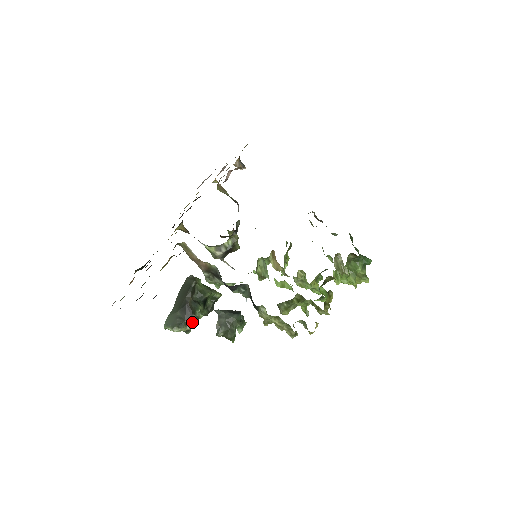
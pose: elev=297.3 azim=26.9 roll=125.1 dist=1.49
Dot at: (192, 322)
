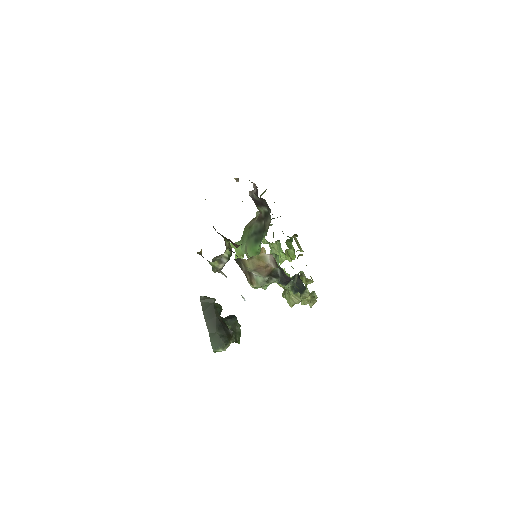
Dot at: (231, 335)
